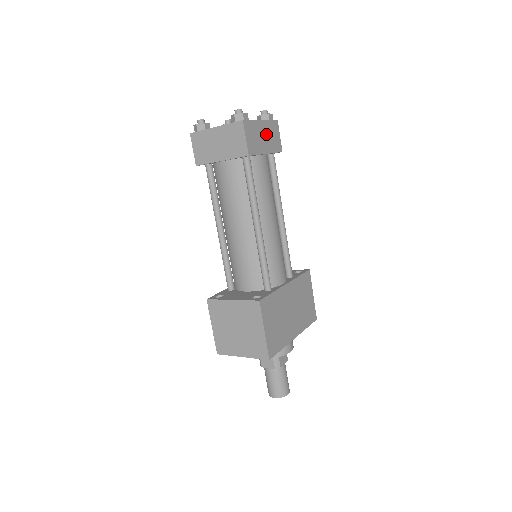
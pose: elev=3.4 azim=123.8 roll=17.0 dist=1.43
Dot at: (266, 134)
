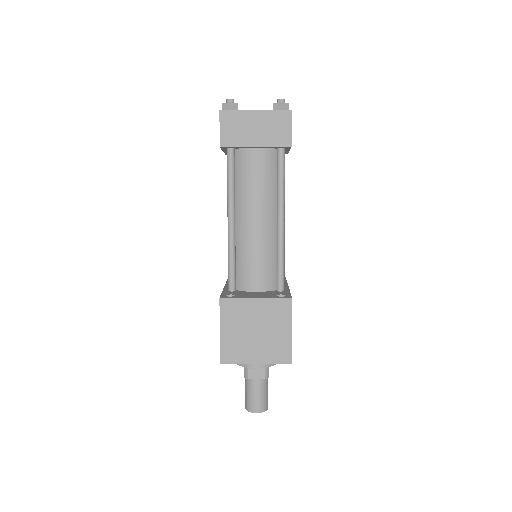
Dot at: occluded
